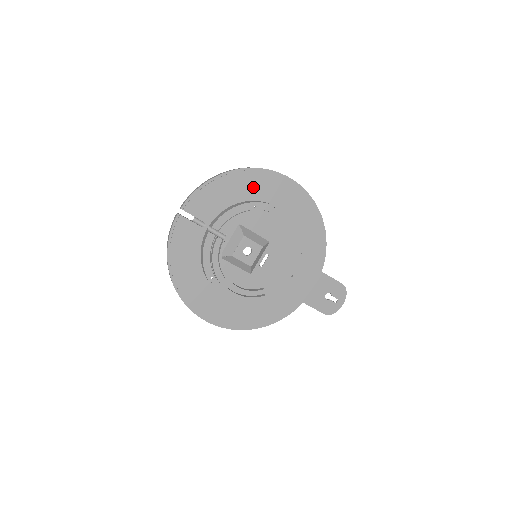
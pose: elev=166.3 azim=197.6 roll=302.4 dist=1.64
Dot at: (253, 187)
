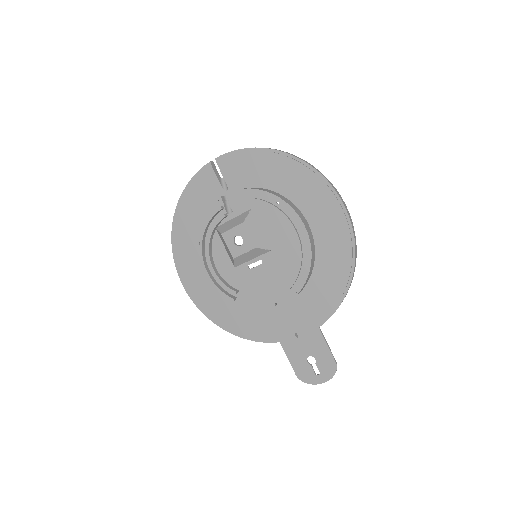
Dot at: (295, 183)
